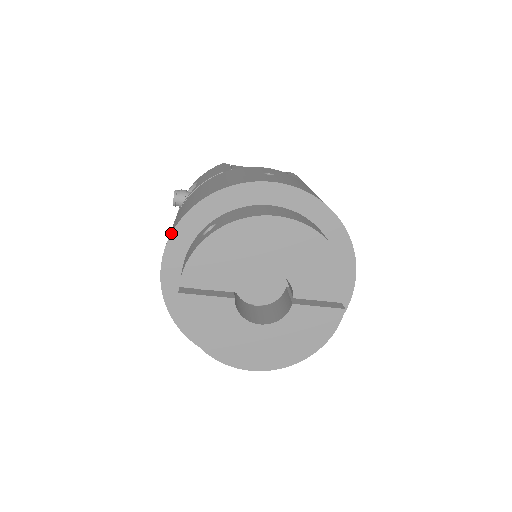
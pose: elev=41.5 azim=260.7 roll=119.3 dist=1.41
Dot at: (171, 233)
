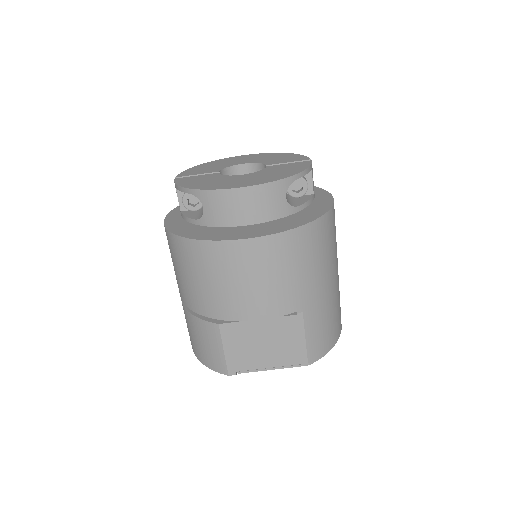
Dot at: (176, 207)
